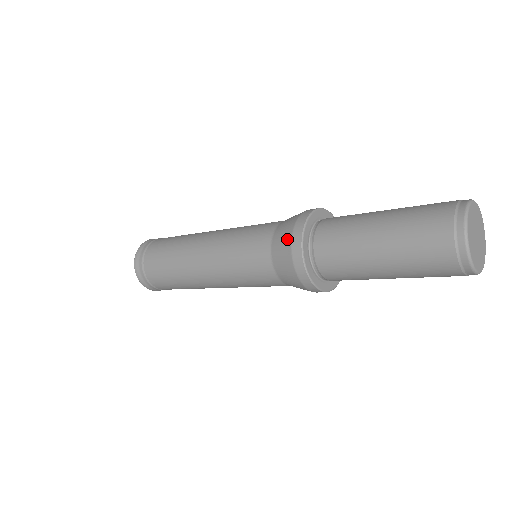
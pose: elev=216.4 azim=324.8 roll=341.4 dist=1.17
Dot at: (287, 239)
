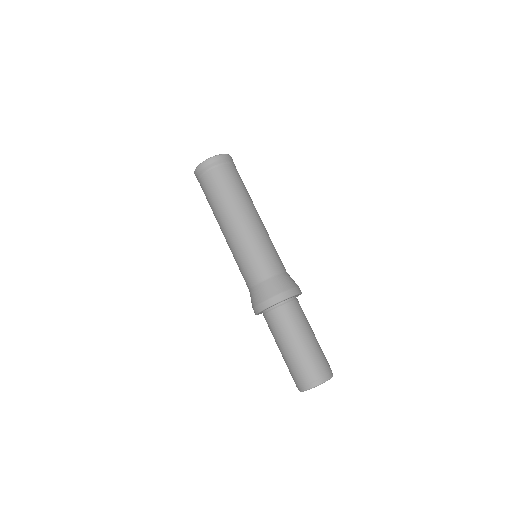
Dot at: (277, 290)
